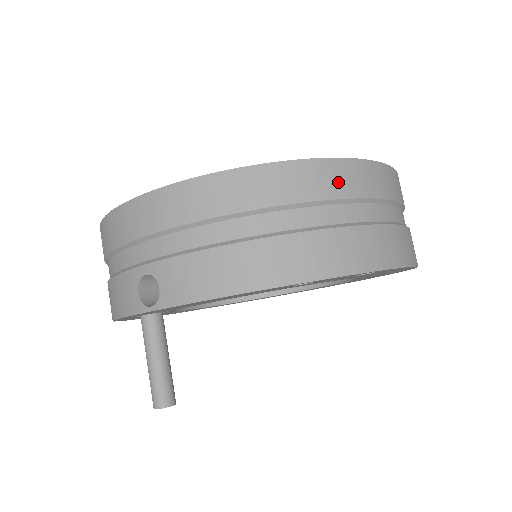
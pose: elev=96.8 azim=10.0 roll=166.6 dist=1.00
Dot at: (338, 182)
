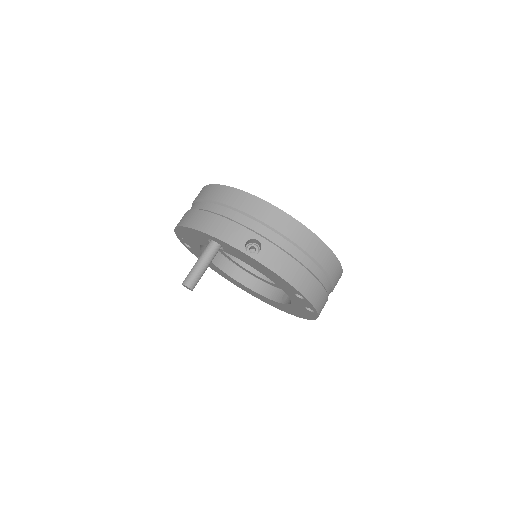
Dot at: (335, 273)
